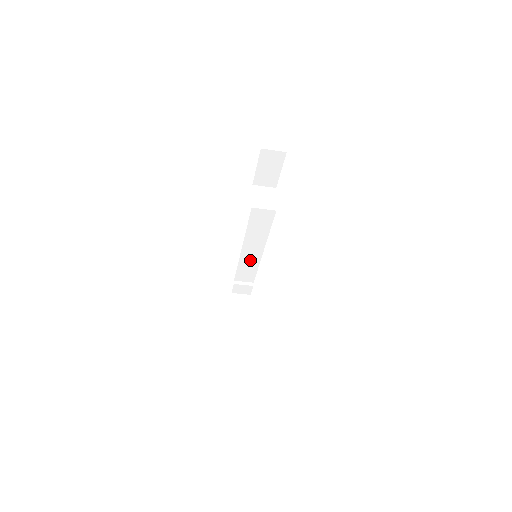
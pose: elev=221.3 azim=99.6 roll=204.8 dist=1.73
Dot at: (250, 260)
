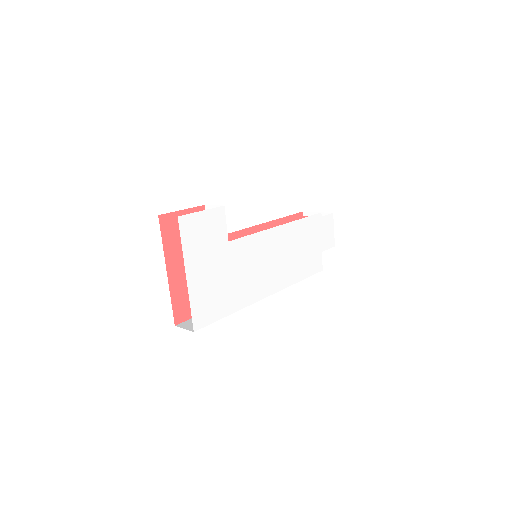
Dot at: occluded
